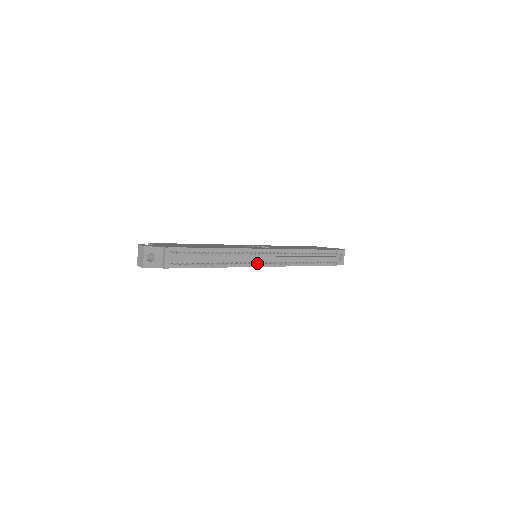
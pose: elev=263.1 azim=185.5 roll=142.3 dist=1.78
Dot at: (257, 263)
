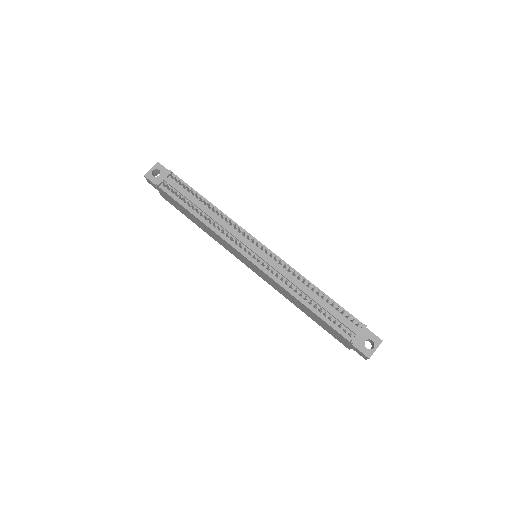
Dot at: (240, 243)
